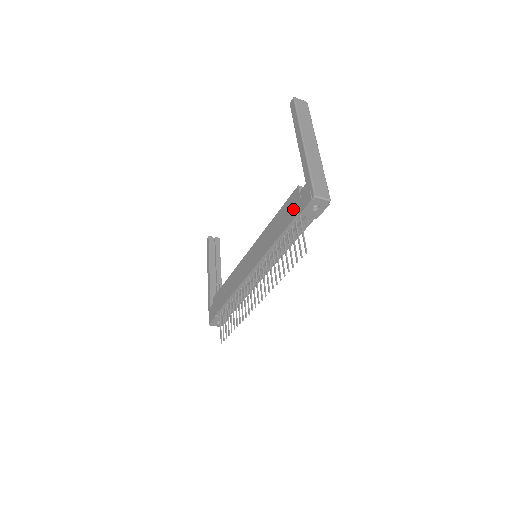
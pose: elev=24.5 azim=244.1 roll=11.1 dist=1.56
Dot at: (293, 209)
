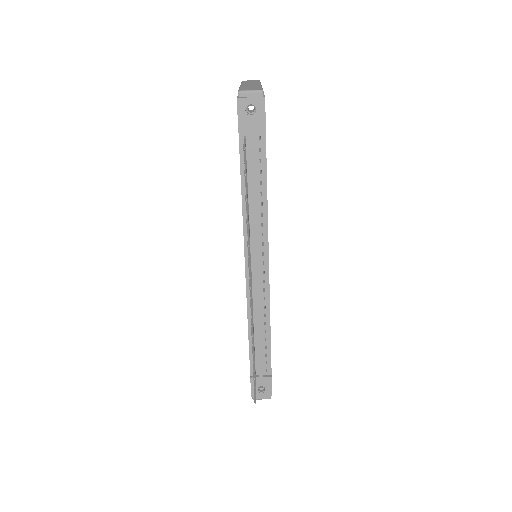
Dot at: occluded
